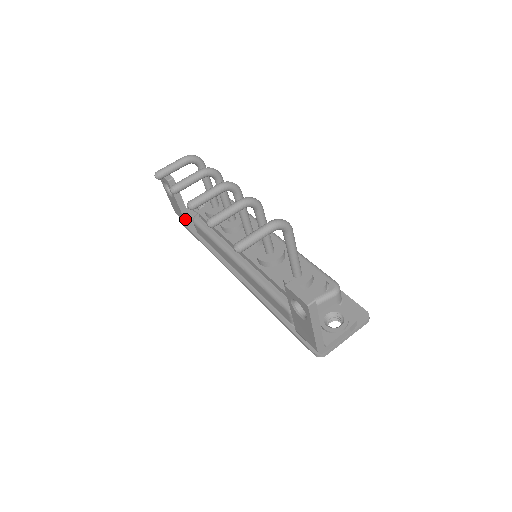
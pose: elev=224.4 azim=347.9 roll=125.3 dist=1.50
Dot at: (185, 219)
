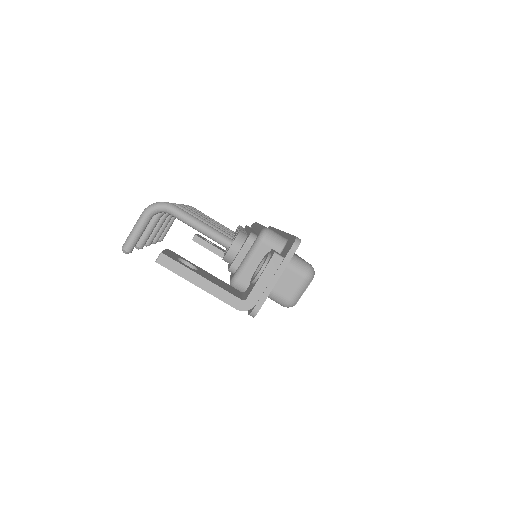
Dot at: occluded
